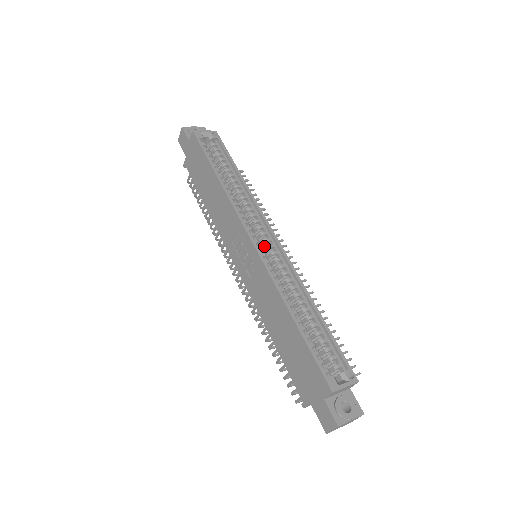
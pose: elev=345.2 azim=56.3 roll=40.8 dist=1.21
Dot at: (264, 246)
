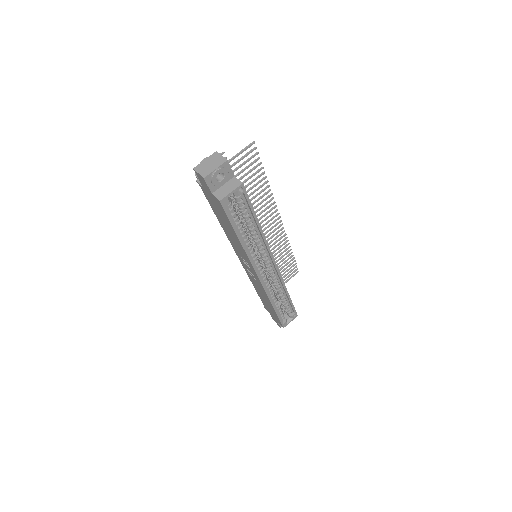
Dot at: occluded
